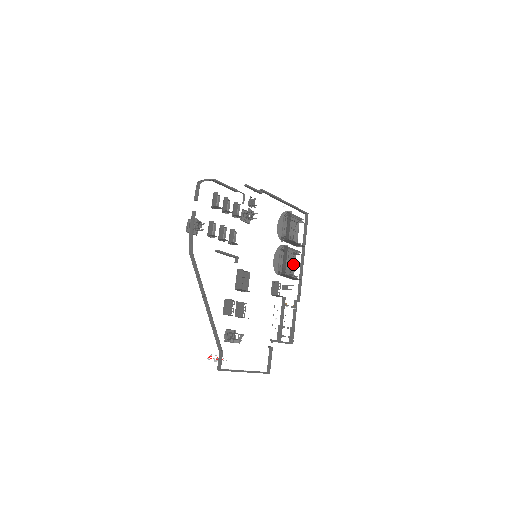
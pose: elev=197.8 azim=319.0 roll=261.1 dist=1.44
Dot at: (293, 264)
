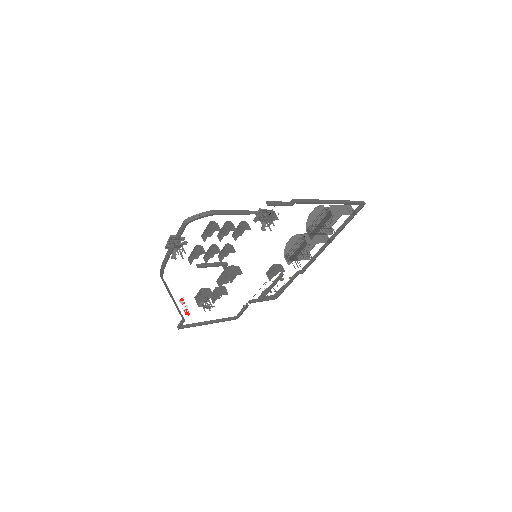
Dot at: occluded
